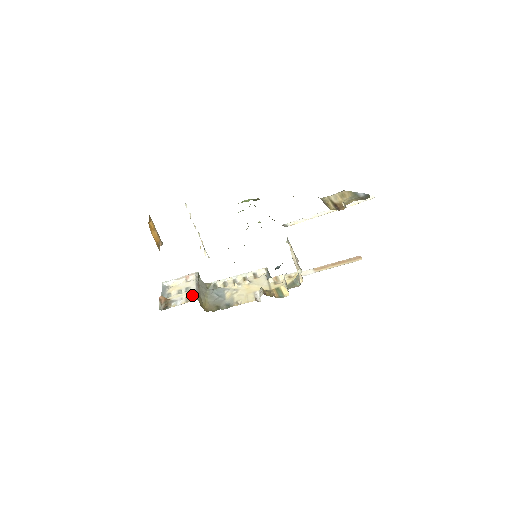
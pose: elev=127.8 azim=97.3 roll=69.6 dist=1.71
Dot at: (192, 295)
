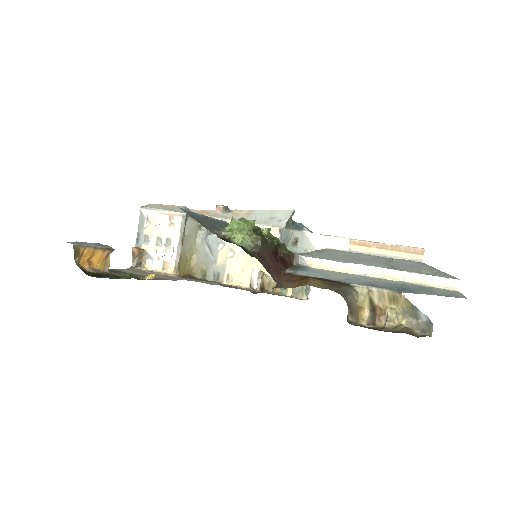
Dot at: (171, 261)
